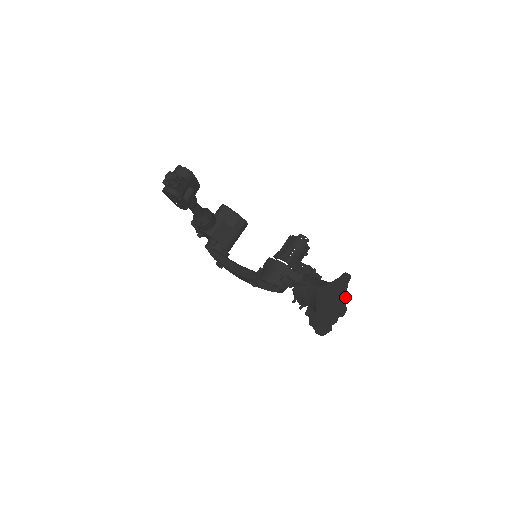
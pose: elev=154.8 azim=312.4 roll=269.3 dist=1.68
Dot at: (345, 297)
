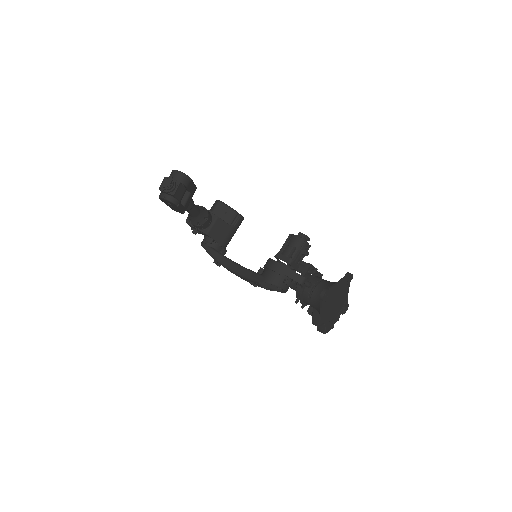
Dot at: (347, 295)
